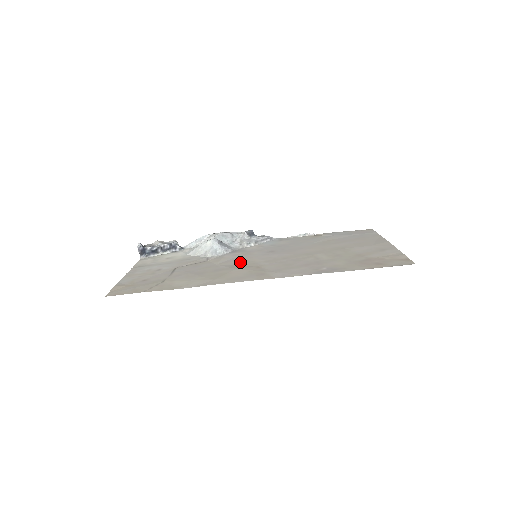
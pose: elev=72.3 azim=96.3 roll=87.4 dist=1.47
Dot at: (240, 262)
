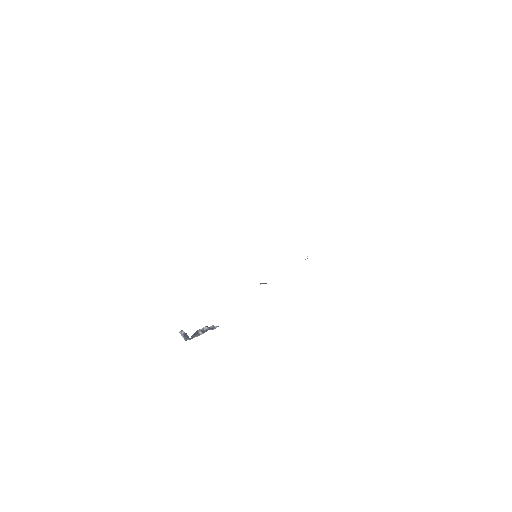
Dot at: occluded
